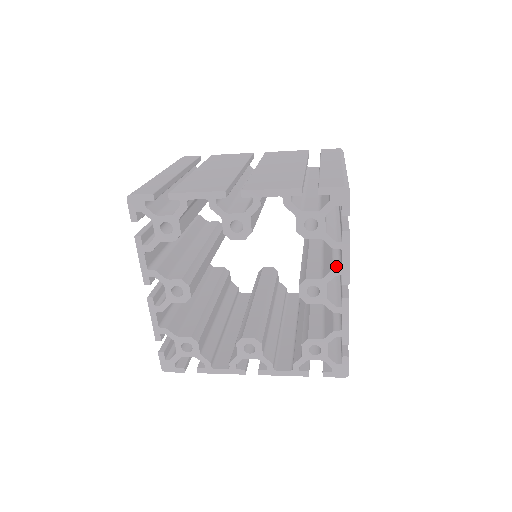
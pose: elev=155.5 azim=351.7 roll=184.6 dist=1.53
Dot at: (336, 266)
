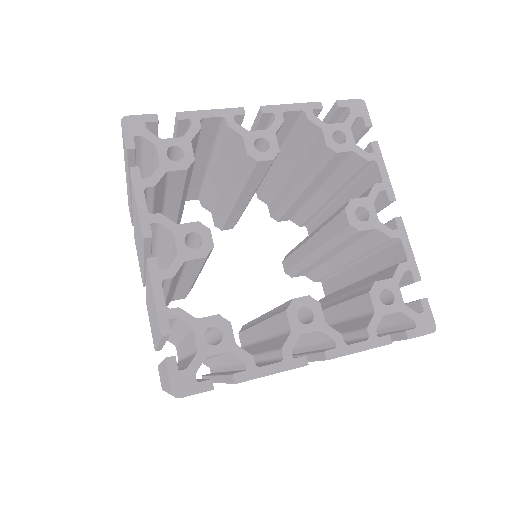
Dot at: (374, 185)
